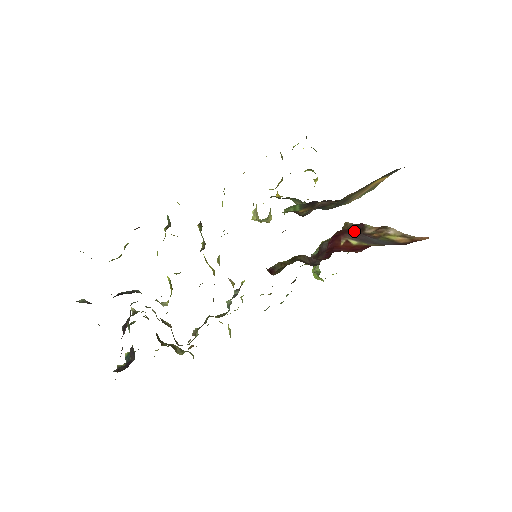
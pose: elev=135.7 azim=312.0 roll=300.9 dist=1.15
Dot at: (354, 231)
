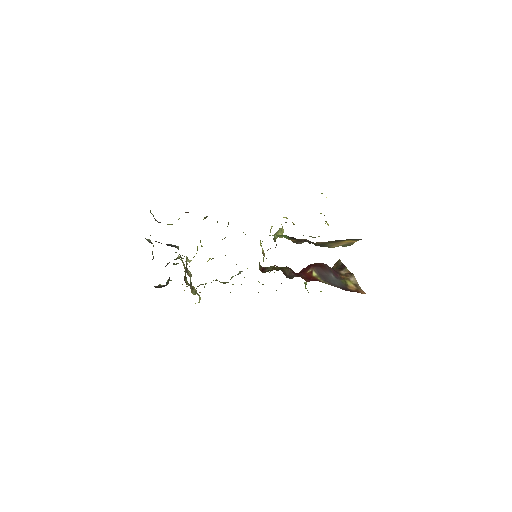
Dot at: (325, 267)
